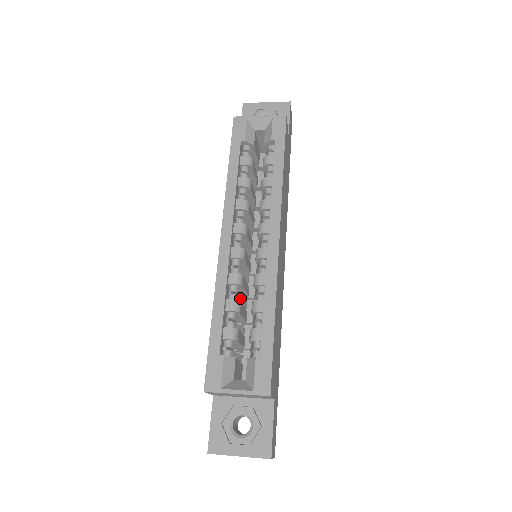
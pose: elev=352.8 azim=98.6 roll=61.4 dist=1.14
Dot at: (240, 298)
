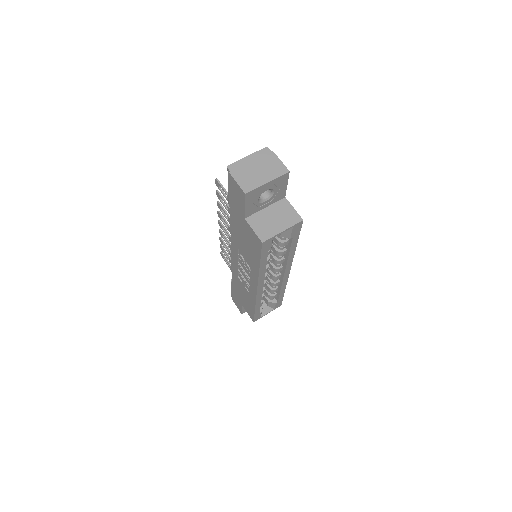
Dot at: occluded
